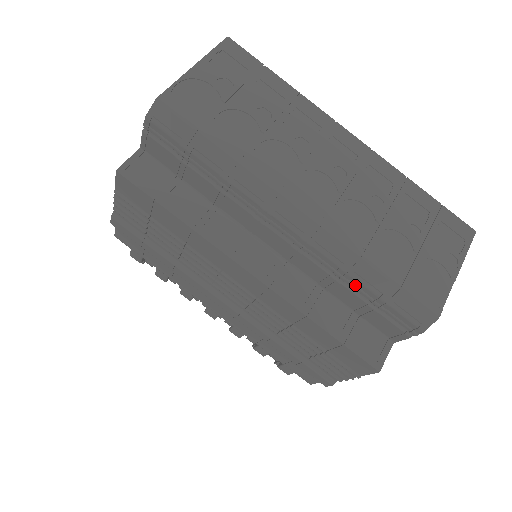
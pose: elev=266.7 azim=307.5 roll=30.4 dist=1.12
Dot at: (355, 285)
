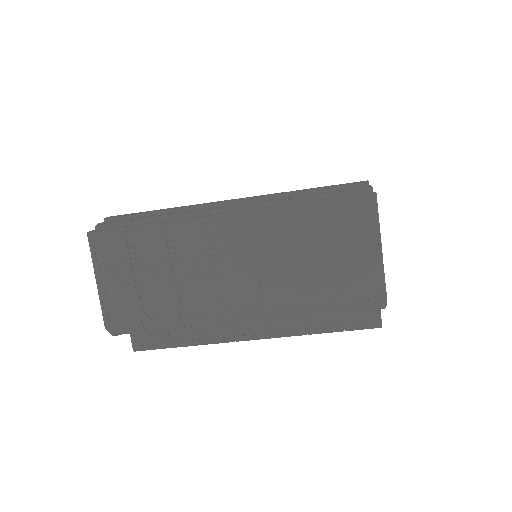
Dot at: (317, 313)
